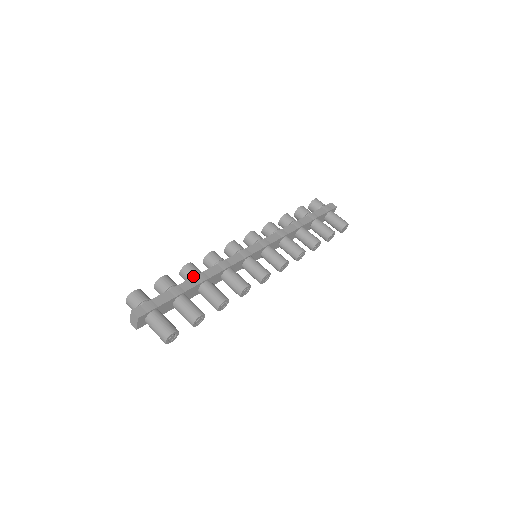
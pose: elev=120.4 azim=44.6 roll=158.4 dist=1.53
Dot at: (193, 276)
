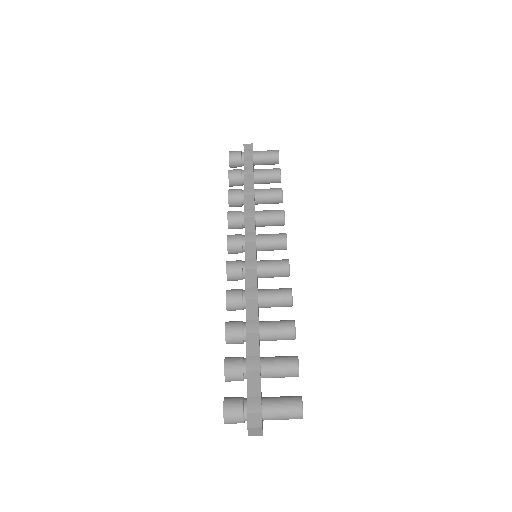
Dot at: (243, 333)
